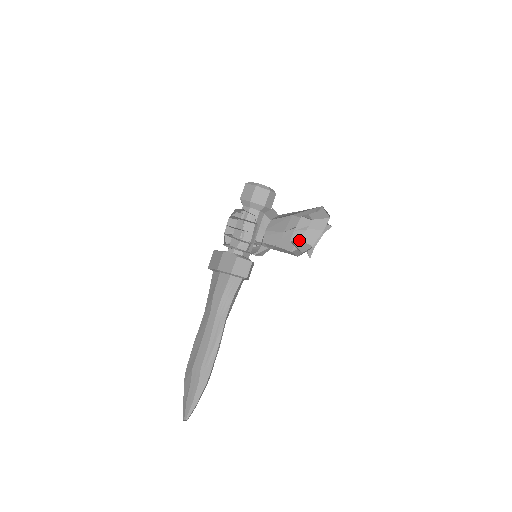
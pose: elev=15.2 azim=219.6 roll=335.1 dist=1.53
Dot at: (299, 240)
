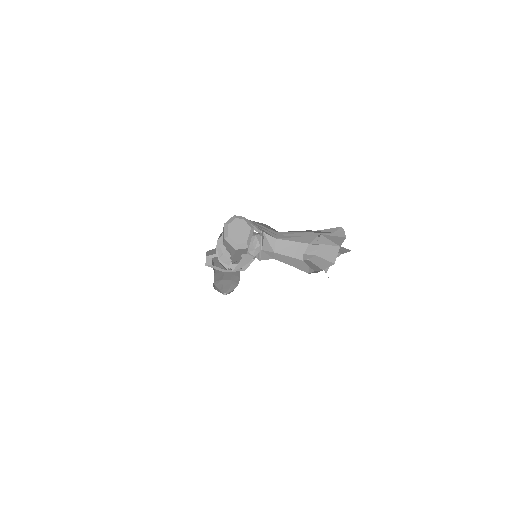
Dot at: (303, 259)
